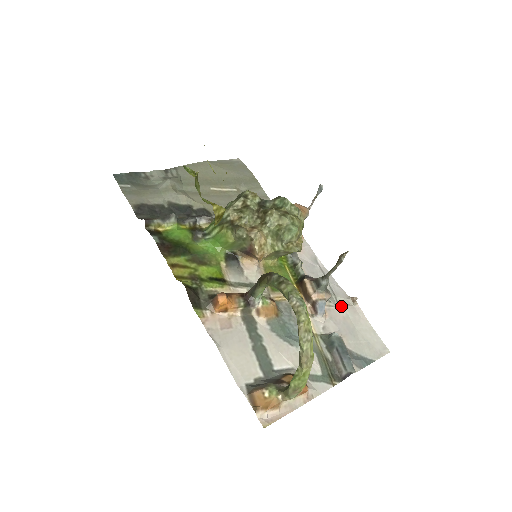
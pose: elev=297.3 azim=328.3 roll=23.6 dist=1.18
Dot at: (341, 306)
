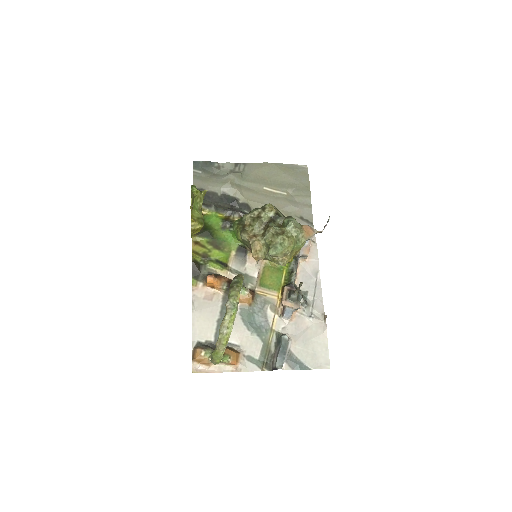
Dot at: (311, 318)
